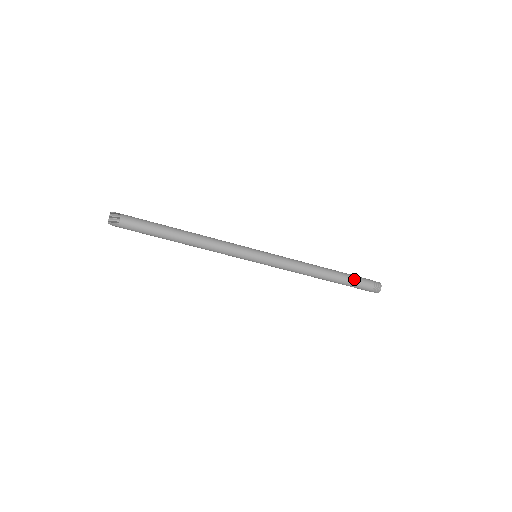
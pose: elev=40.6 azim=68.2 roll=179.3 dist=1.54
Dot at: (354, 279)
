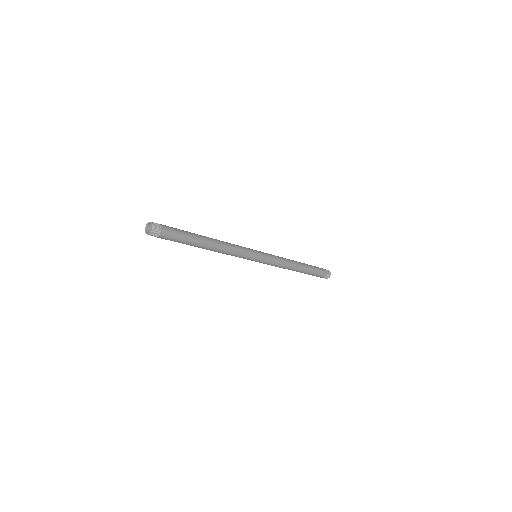
Dot at: (314, 275)
